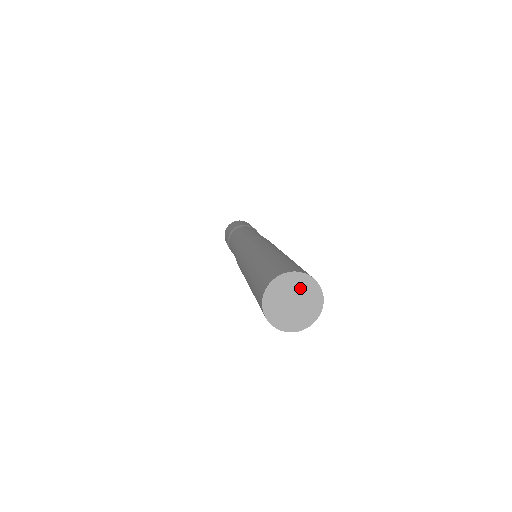
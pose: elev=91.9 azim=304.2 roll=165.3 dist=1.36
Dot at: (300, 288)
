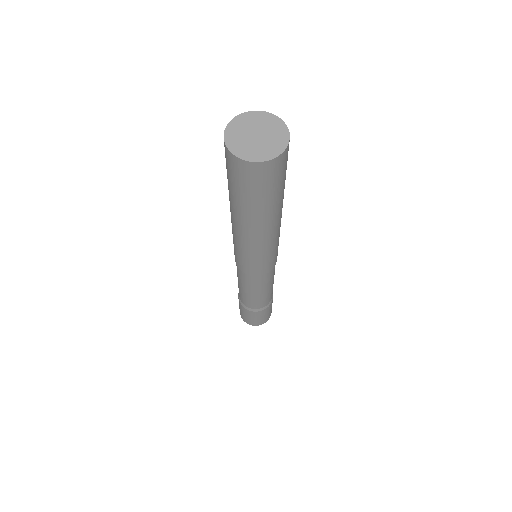
Dot at: (270, 128)
